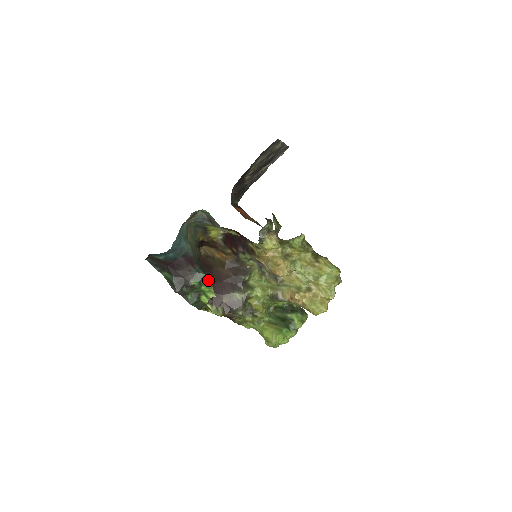
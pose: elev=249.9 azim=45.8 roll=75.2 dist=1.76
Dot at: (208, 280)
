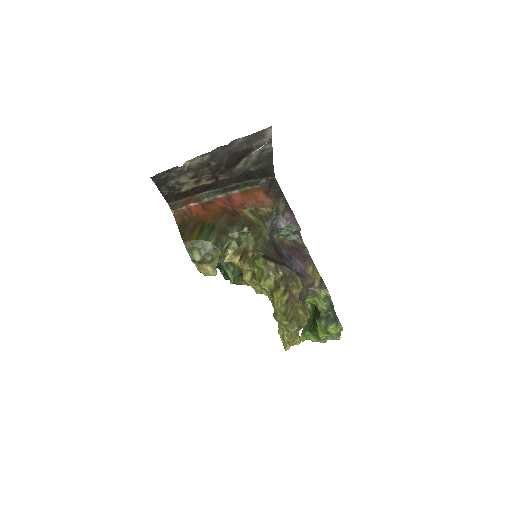
Dot at: (223, 266)
